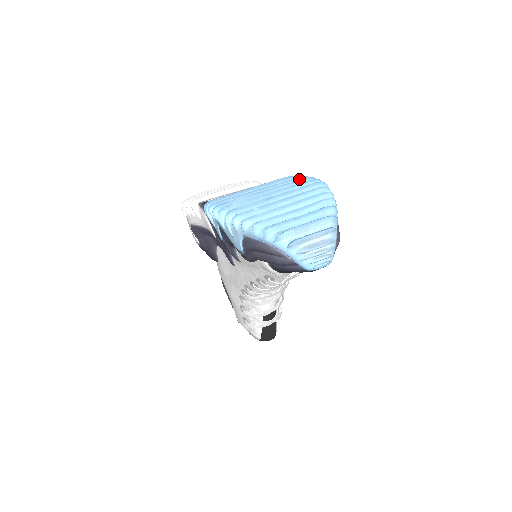
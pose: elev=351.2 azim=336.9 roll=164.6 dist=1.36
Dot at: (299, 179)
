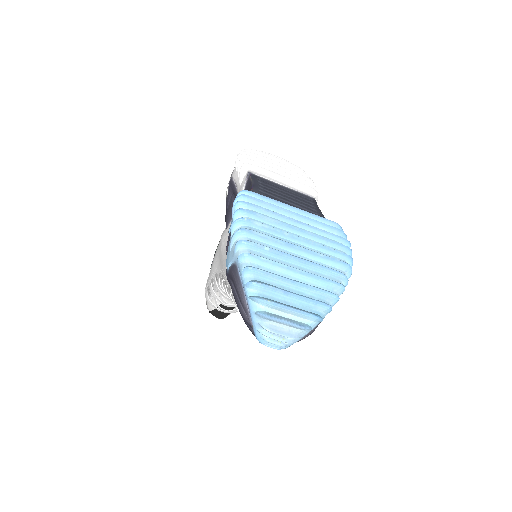
Dot at: (339, 238)
